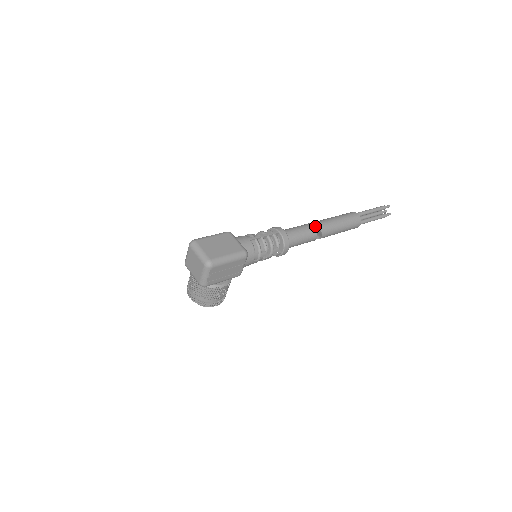
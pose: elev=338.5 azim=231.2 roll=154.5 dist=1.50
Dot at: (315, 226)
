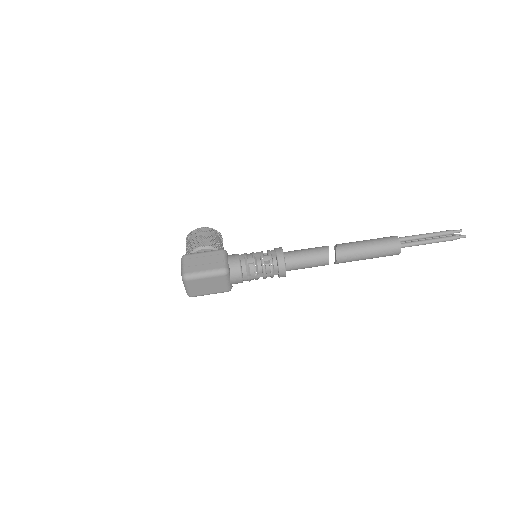
Dot at: (335, 256)
